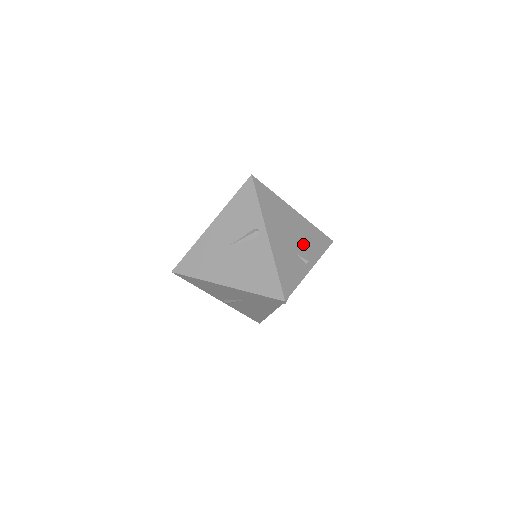
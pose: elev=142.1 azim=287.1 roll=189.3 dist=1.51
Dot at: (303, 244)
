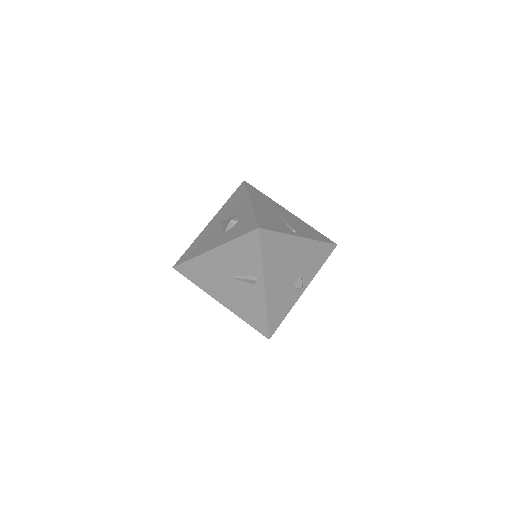
Dot at: (301, 271)
